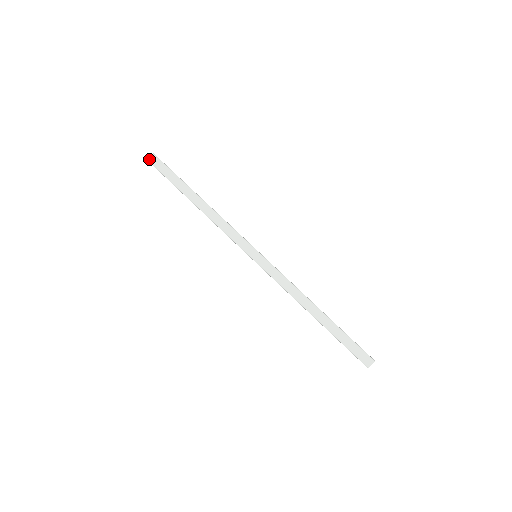
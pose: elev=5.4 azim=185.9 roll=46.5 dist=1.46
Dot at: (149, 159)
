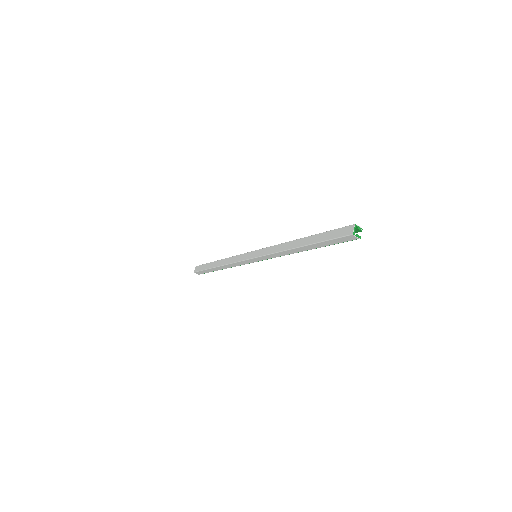
Dot at: (194, 271)
